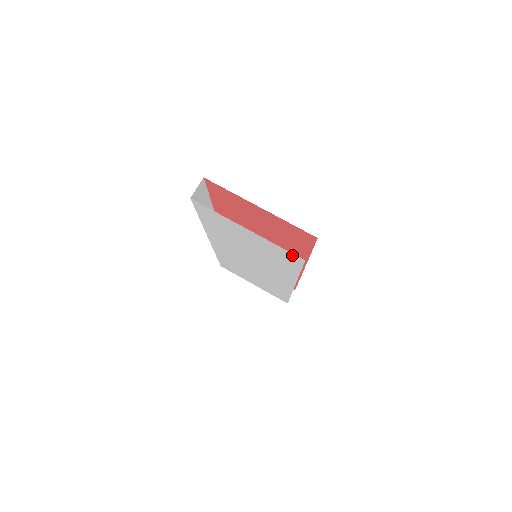
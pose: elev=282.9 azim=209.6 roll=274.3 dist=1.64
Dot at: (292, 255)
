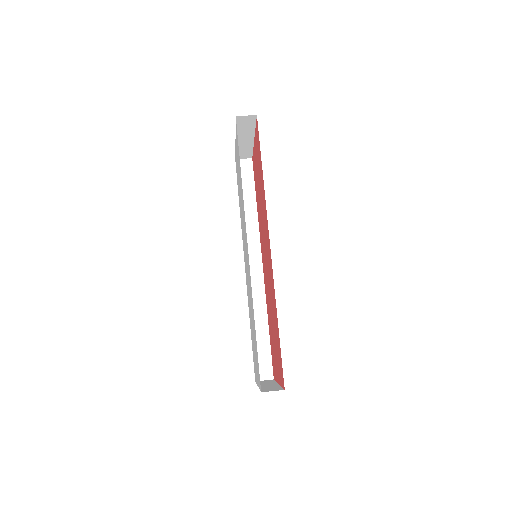
Dot at: (236, 127)
